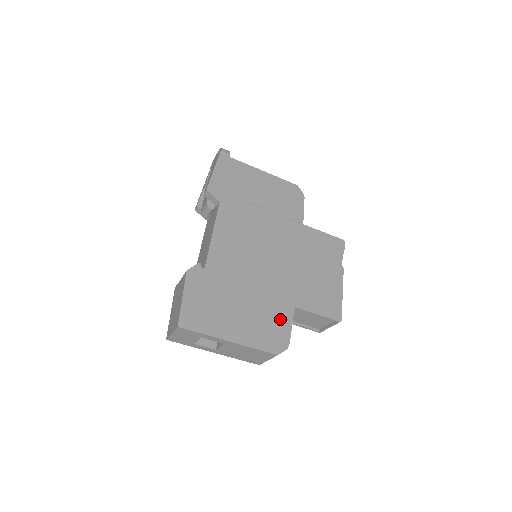
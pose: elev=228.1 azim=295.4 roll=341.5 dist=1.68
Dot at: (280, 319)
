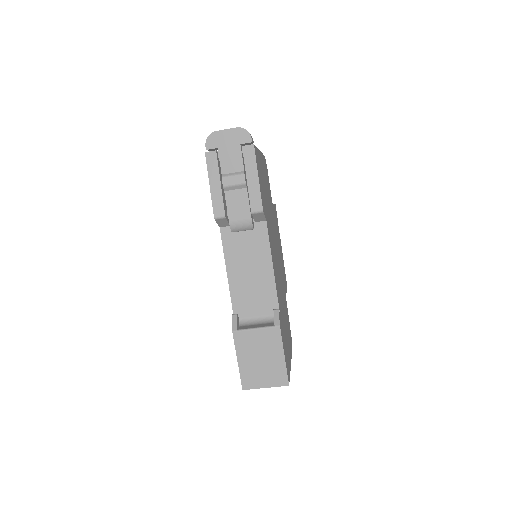
Dot at: occluded
